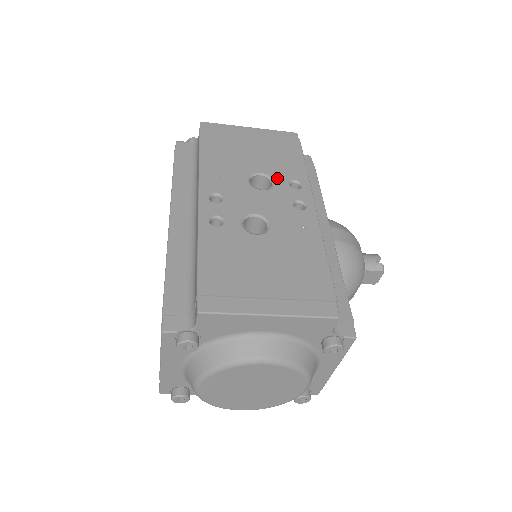
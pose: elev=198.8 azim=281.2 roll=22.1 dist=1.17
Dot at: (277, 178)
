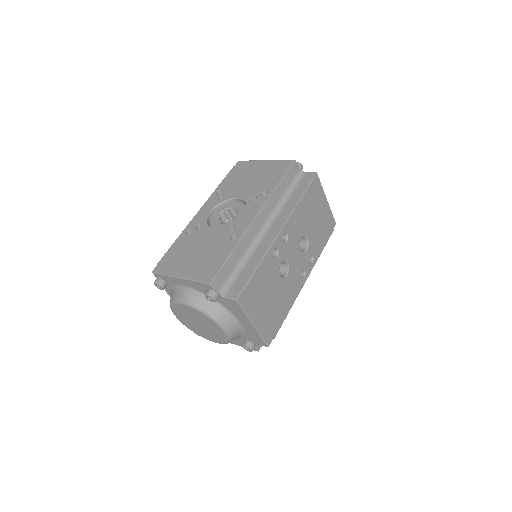
Dot at: (310, 248)
